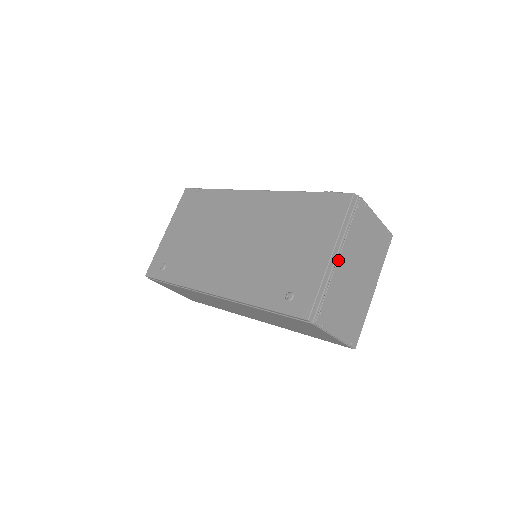
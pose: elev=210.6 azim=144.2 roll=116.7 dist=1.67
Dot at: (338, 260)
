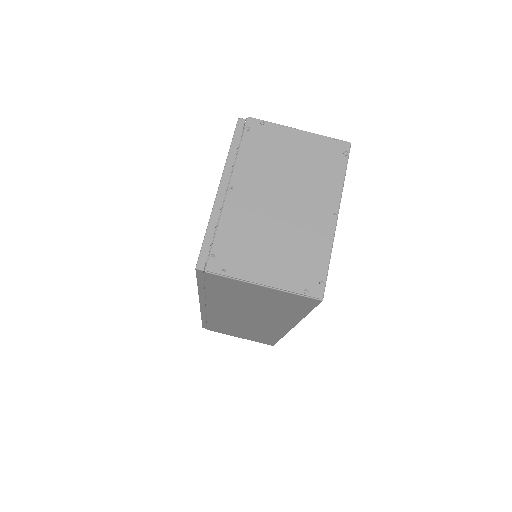
Dot at: (228, 191)
